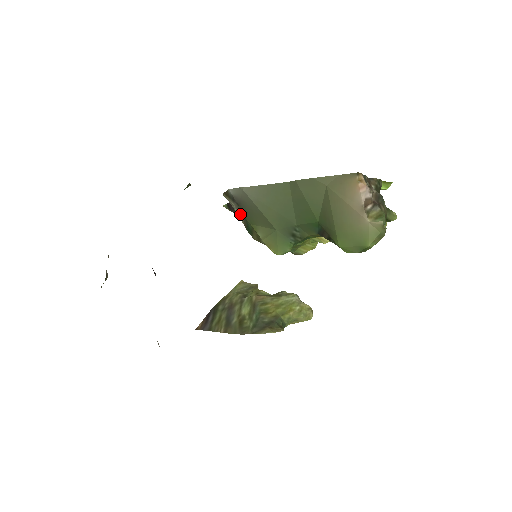
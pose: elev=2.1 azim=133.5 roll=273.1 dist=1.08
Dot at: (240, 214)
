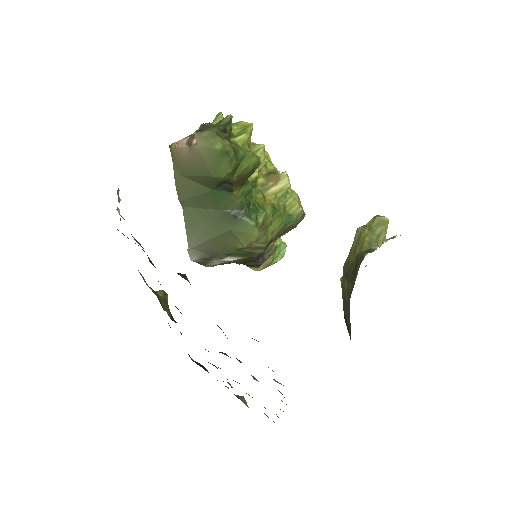
Dot at: (228, 258)
